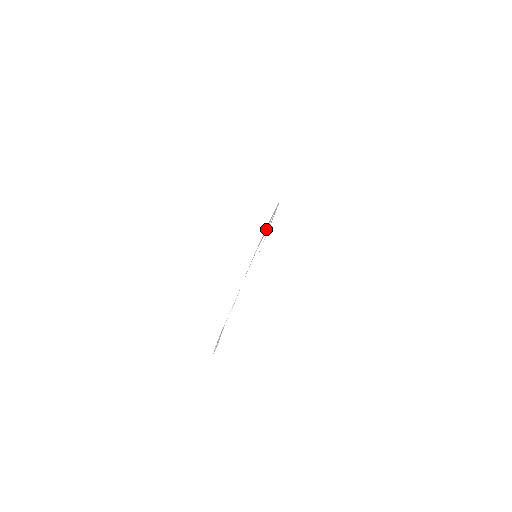
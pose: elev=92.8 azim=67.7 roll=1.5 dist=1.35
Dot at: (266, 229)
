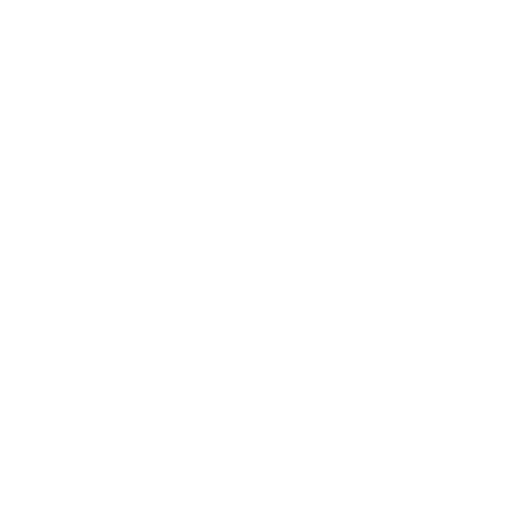
Dot at: occluded
